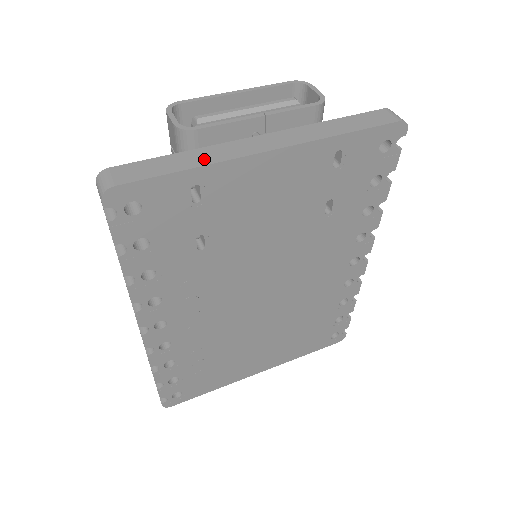
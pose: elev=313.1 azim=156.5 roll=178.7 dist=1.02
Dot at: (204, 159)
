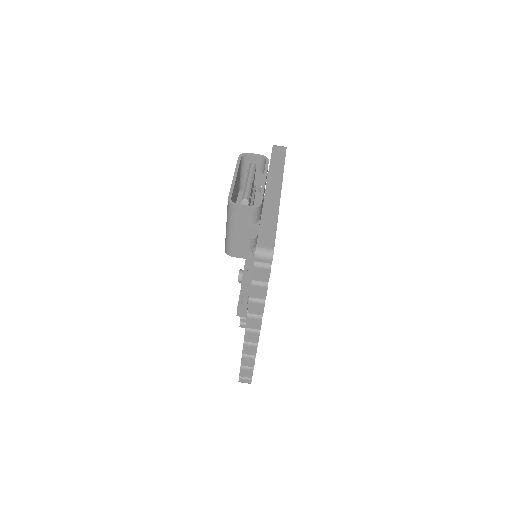
Dot at: (273, 214)
